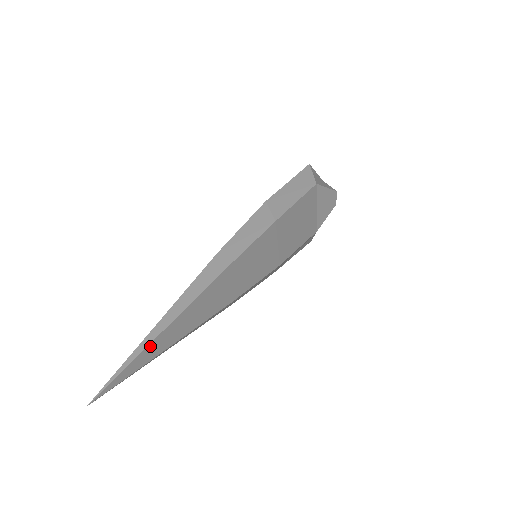
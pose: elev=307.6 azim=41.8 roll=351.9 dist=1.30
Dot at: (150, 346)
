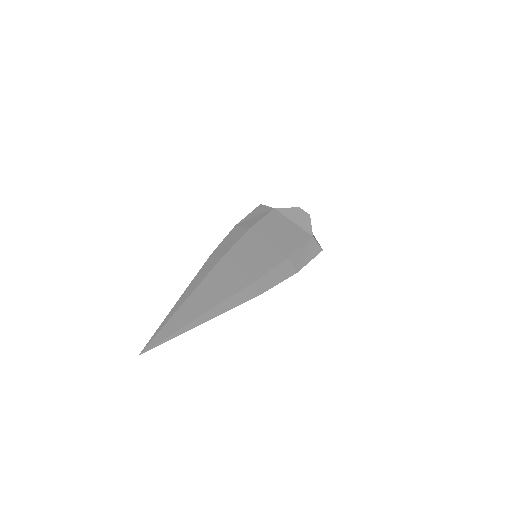
Dot at: (180, 311)
